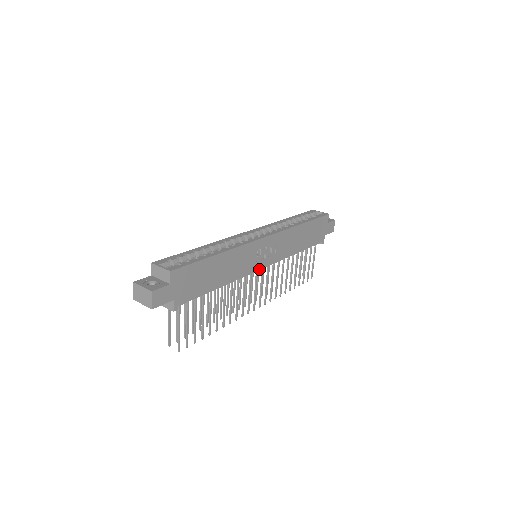
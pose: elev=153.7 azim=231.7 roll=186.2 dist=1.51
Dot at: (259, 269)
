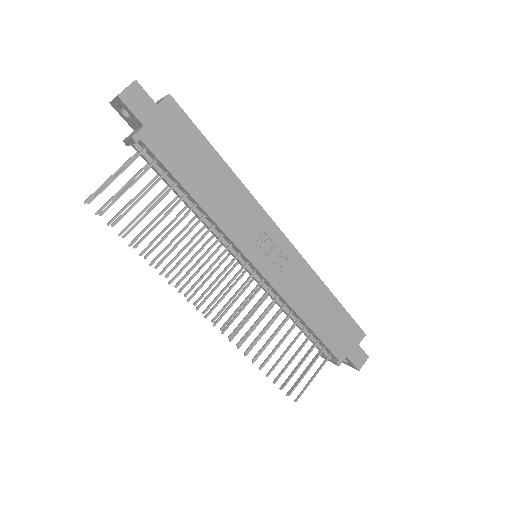
Dot at: (249, 259)
